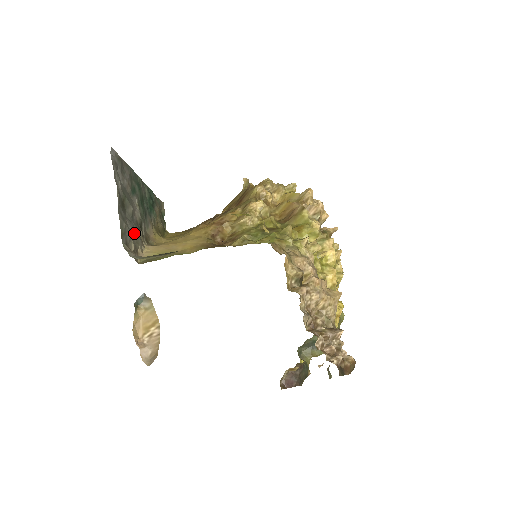
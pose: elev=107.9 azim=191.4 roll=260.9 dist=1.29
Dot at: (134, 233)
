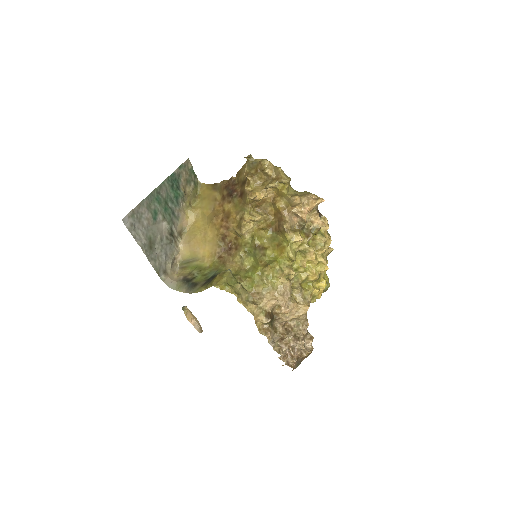
Dot at: (167, 252)
